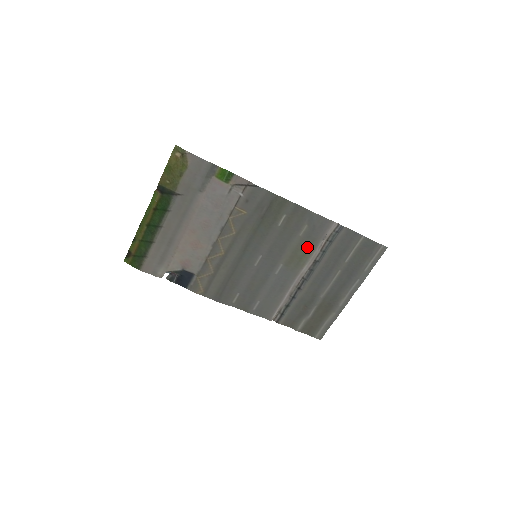
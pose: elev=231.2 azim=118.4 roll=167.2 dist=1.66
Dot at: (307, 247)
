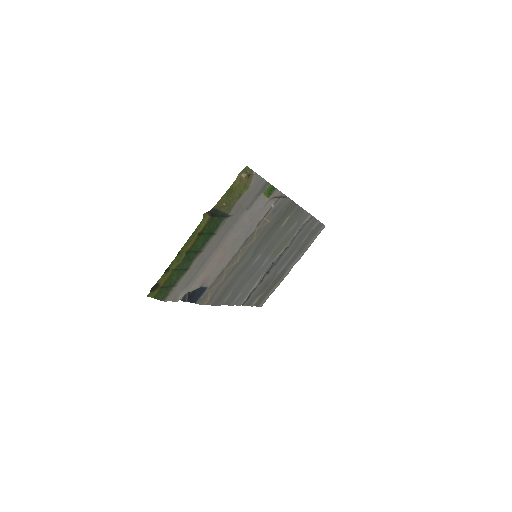
Dot at: (288, 239)
